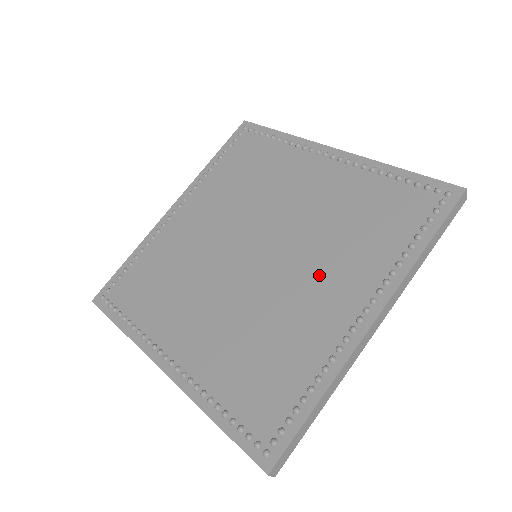
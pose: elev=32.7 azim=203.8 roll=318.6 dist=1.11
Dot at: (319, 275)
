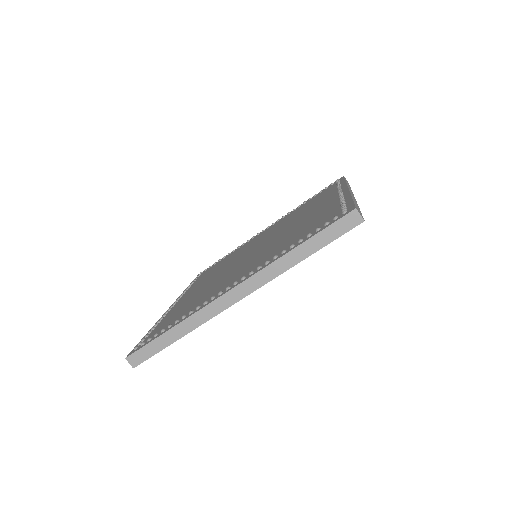
Dot at: (250, 264)
